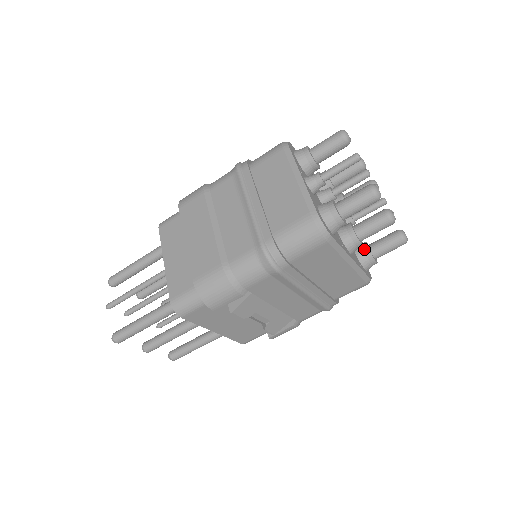
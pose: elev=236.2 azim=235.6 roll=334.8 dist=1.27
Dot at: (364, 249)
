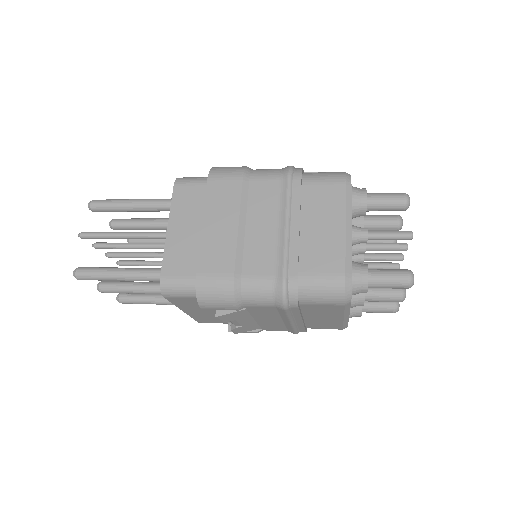
Dot at: occluded
